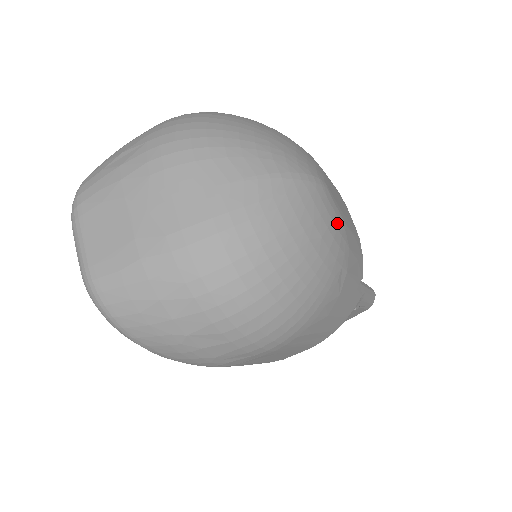
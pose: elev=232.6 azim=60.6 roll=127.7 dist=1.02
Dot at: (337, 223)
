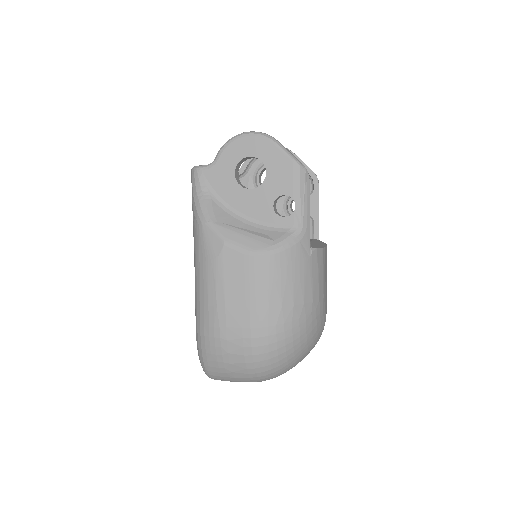
Dot at: occluded
